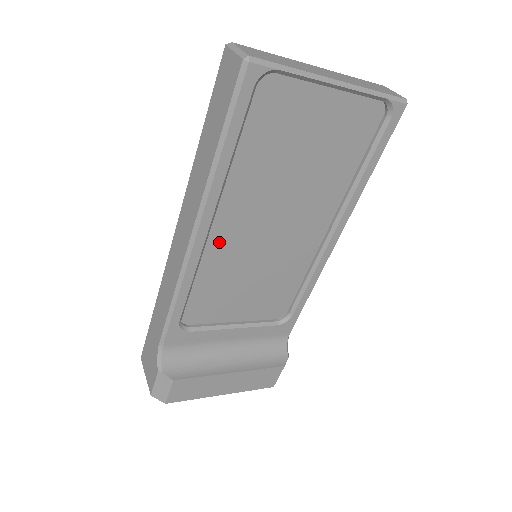
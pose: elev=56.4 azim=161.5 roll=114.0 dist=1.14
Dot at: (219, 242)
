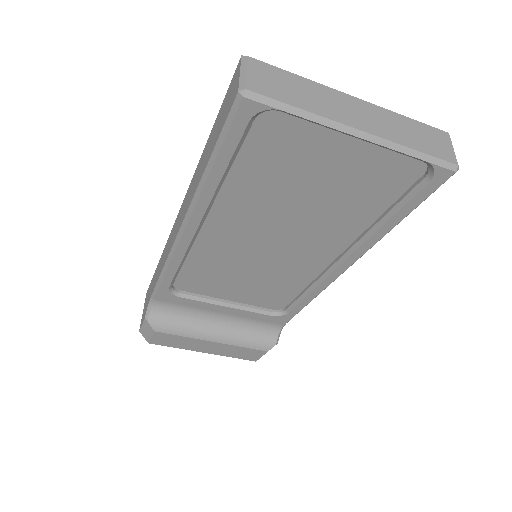
Dot at: (212, 239)
